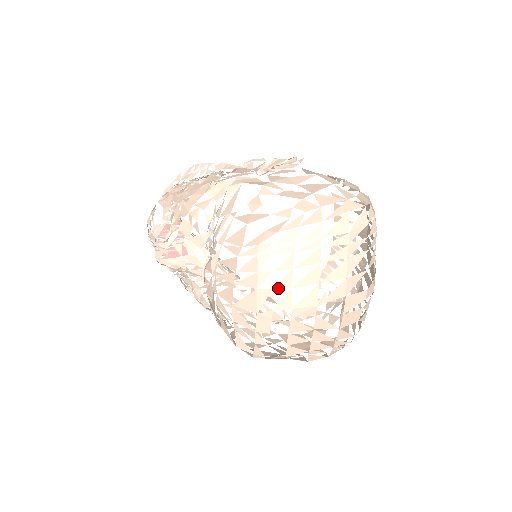
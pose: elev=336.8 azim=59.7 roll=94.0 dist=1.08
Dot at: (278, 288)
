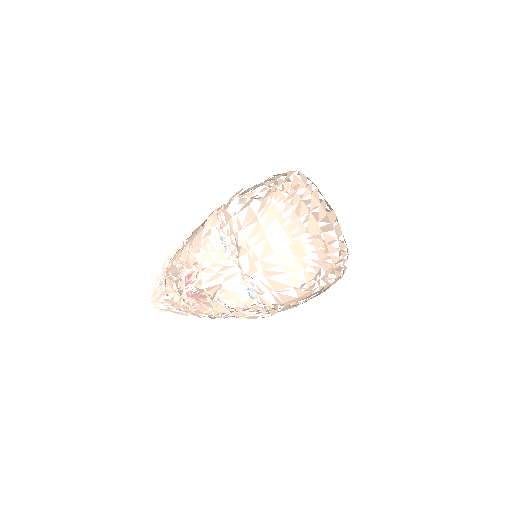
Dot at: occluded
